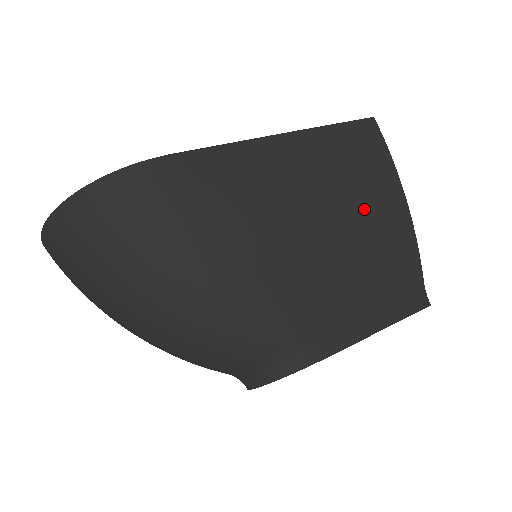
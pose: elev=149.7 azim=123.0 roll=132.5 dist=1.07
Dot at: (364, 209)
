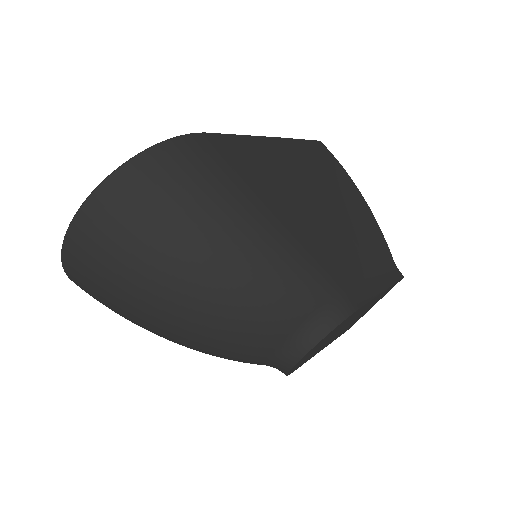
Dot at: (342, 196)
